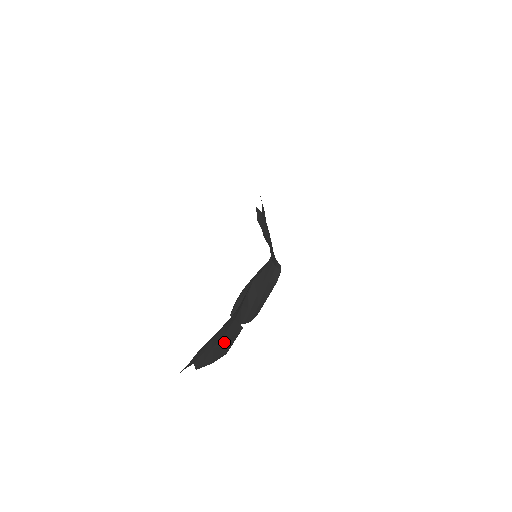
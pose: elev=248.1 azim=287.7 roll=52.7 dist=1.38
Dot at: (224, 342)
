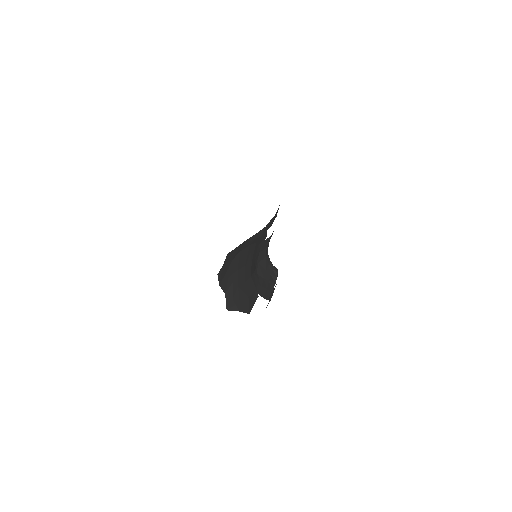
Dot at: (246, 292)
